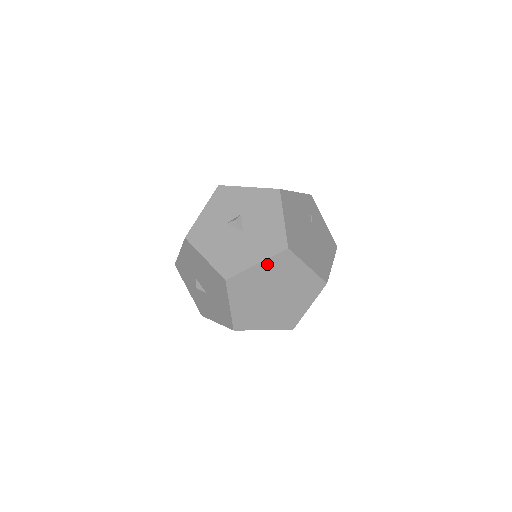
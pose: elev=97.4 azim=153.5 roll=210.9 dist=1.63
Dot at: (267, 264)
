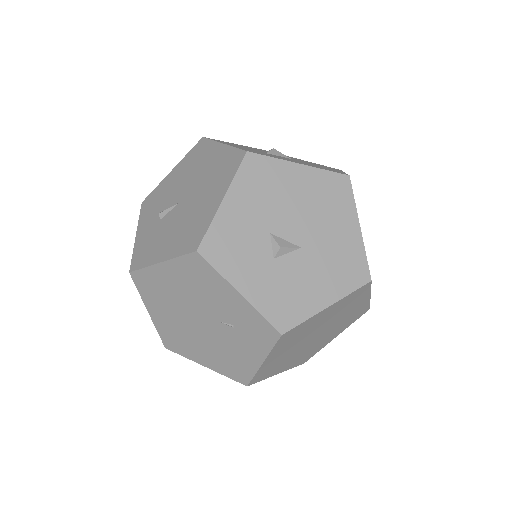
Dot at: occluded
